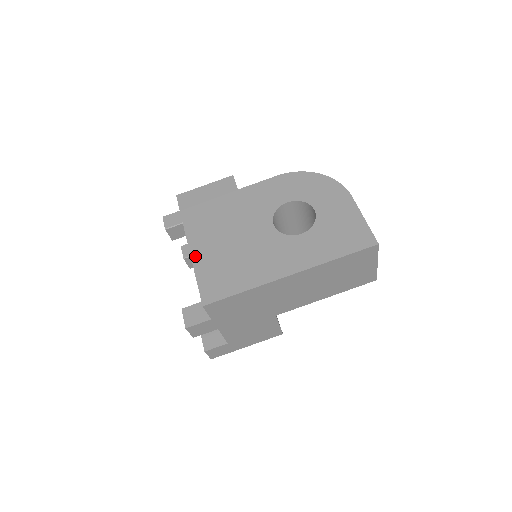
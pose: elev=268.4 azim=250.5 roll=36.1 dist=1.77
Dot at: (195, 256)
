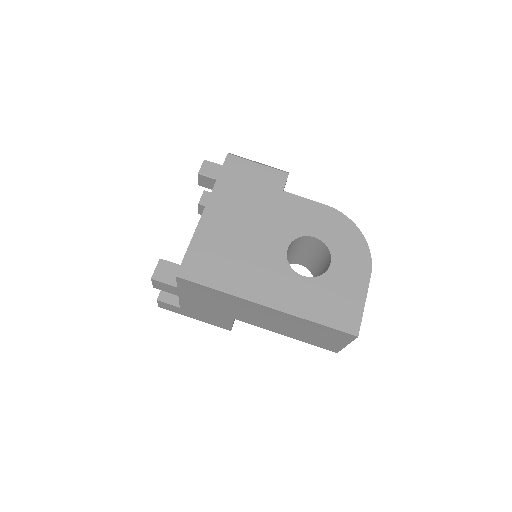
Dot at: (202, 225)
